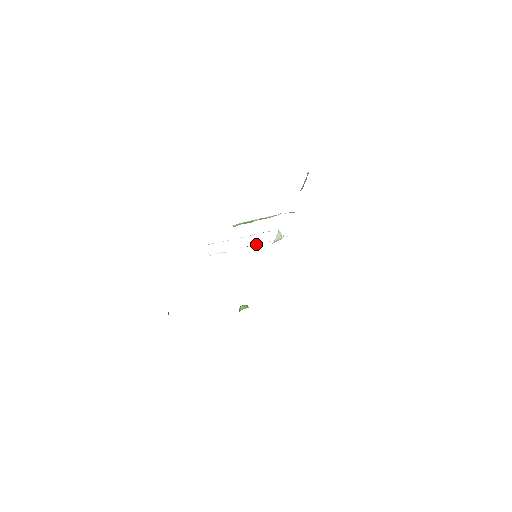
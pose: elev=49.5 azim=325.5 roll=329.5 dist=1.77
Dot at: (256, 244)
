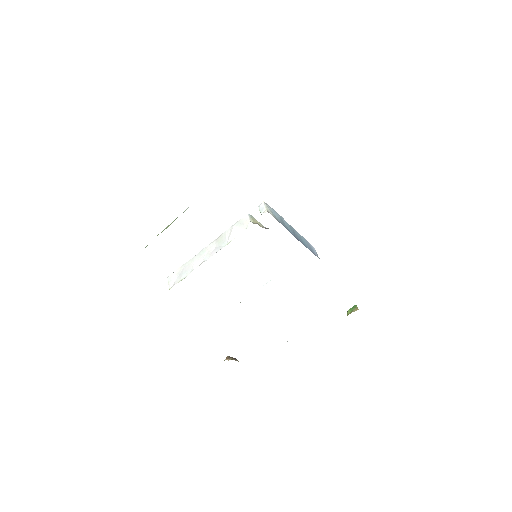
Dot at: (223, 246)
